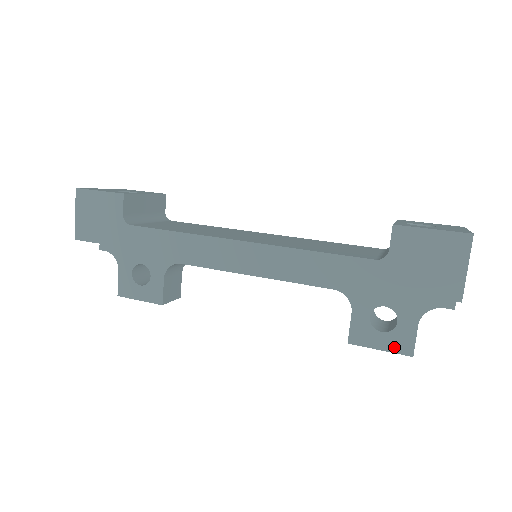
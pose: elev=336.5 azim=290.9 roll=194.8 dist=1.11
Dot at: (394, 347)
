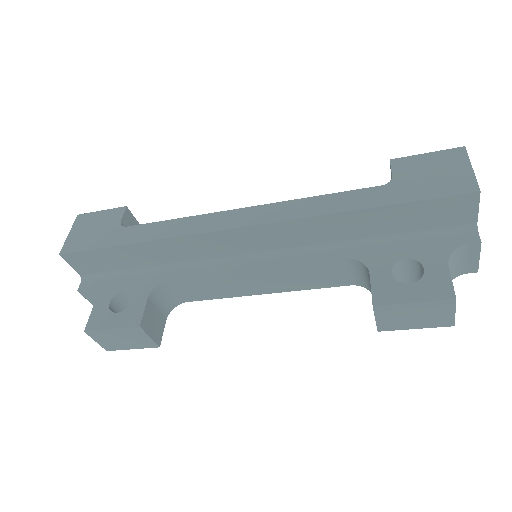
Dot at: (429, 294)
